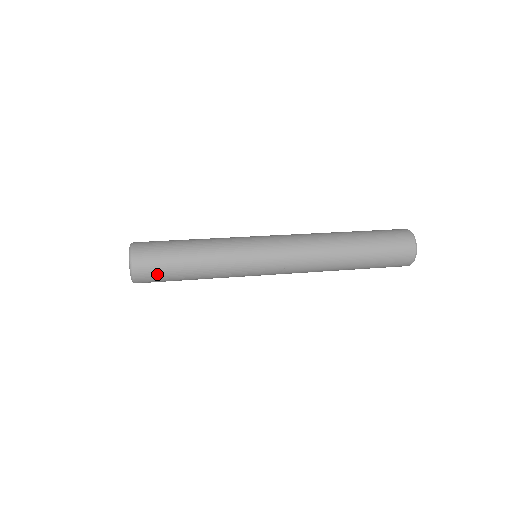
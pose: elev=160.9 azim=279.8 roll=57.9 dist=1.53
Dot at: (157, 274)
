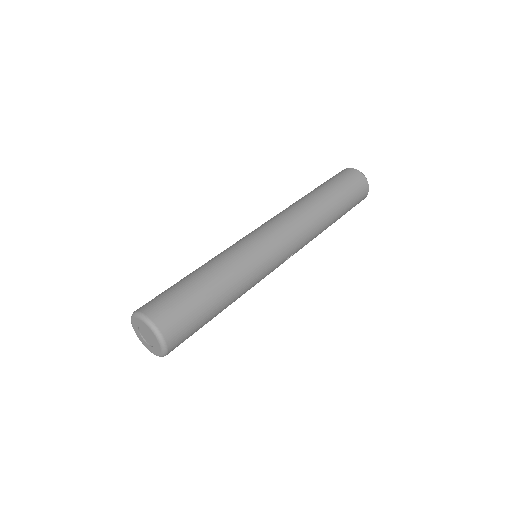
Dot at: (190, 335)
